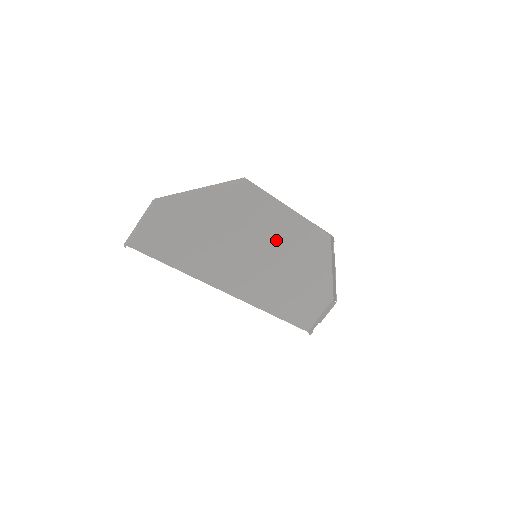
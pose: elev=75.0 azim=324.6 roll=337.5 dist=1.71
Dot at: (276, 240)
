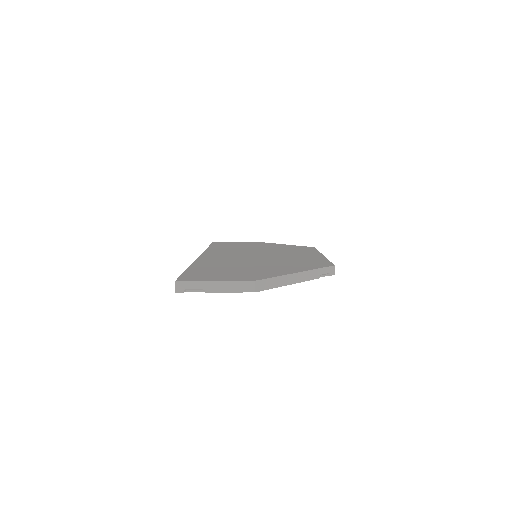
Dot at: (283, 254)
